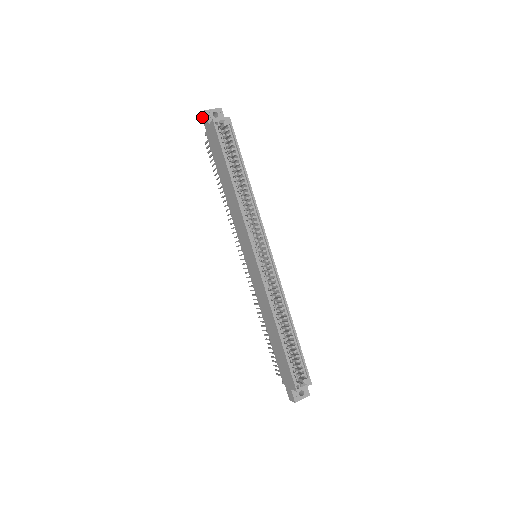
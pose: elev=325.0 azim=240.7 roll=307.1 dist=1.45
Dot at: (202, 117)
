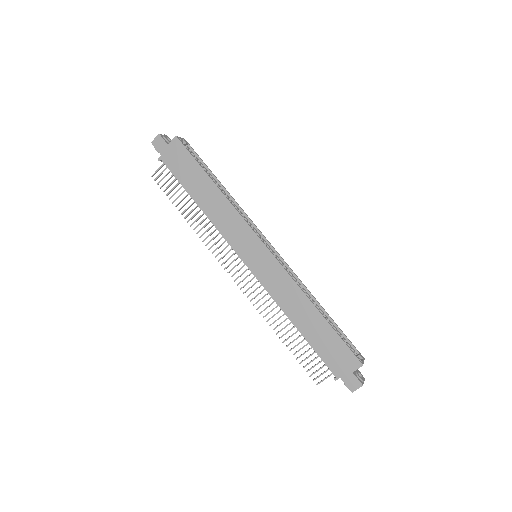
Dot at: (153, 143)
